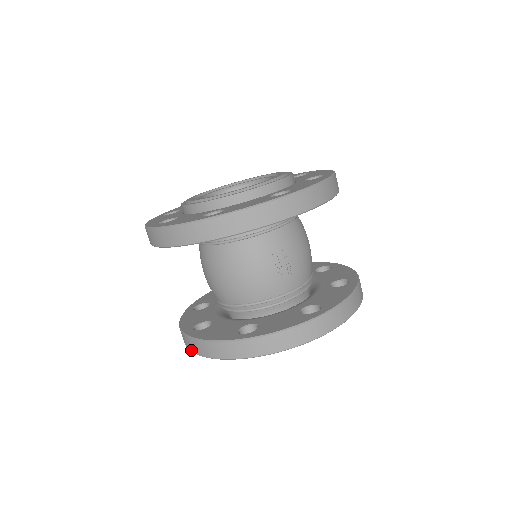
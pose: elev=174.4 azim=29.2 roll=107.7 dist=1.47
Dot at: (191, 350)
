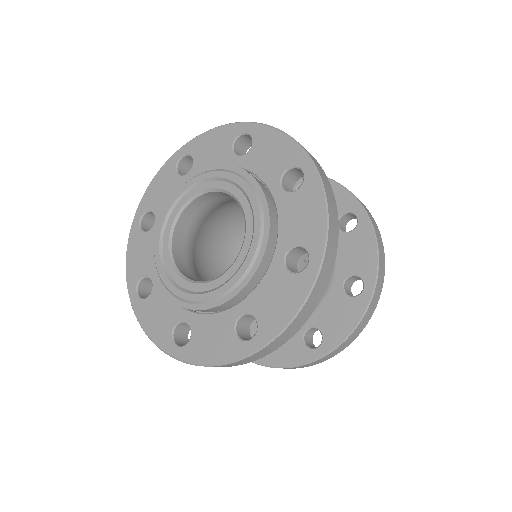
Dot at: occluded
